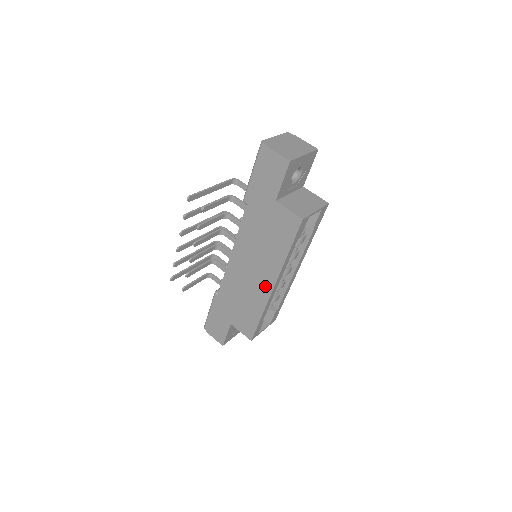
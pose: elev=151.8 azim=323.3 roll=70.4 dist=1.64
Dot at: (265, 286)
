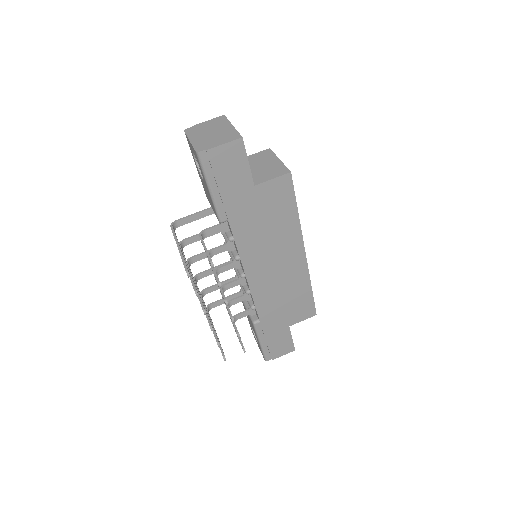
Dot at: (297, 262)
